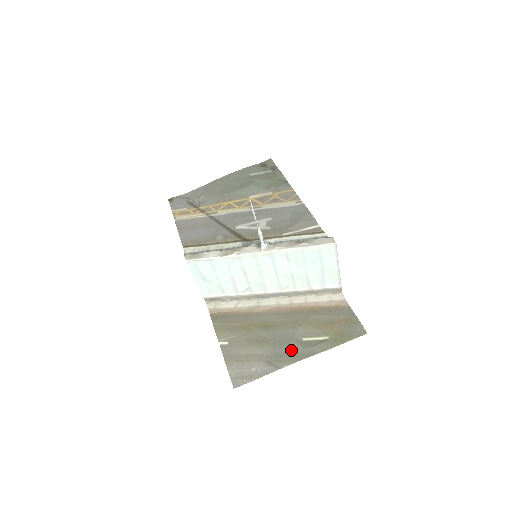
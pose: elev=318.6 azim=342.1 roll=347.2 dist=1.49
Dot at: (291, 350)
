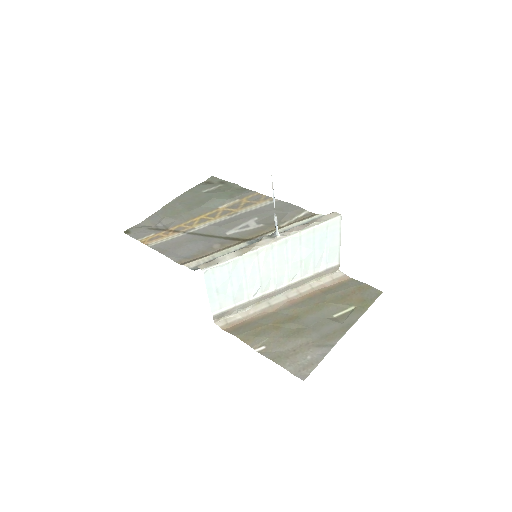
Dot at: (331, 328)
